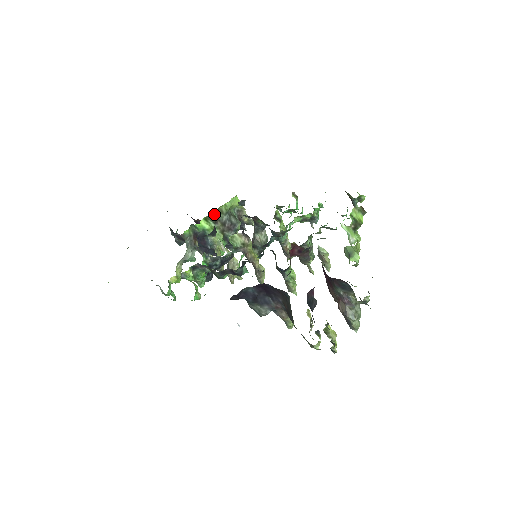
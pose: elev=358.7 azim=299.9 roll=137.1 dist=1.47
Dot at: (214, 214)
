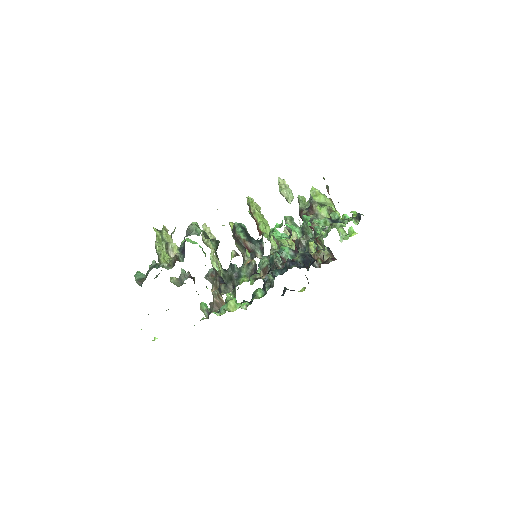
Dot at: occluded
